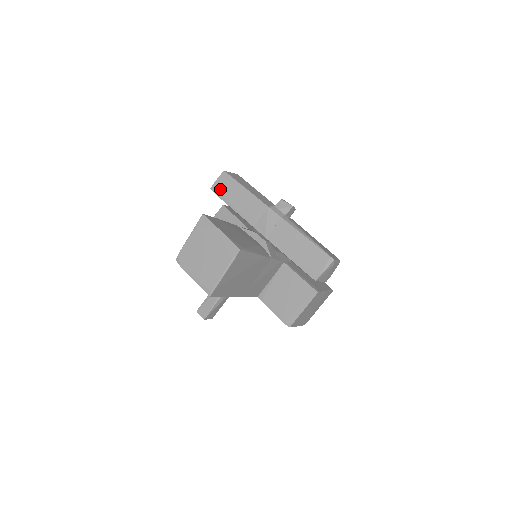
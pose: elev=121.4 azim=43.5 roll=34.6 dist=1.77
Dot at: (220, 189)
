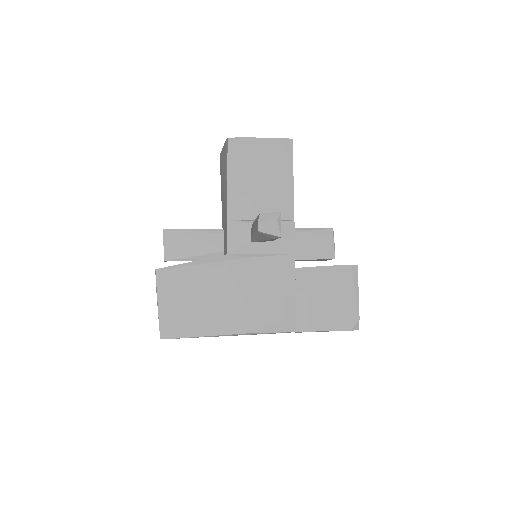
Dot at: occluded
